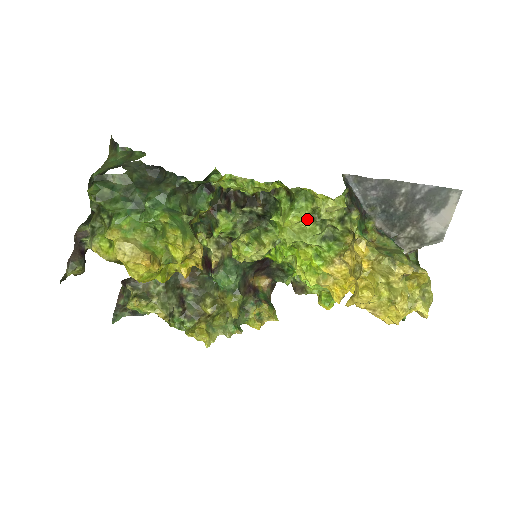
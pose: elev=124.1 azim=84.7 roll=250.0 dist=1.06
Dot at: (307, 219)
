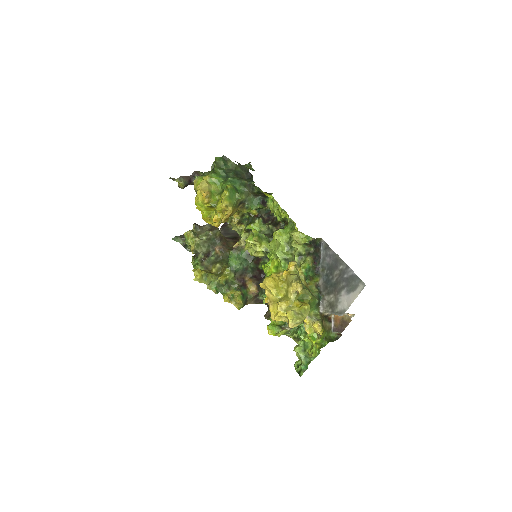
Dot at: (284, 238)
